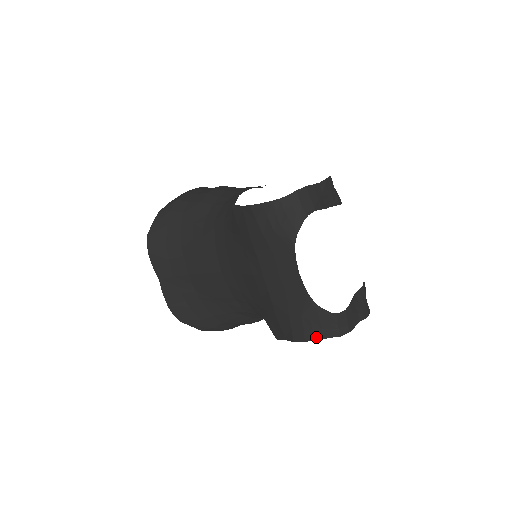
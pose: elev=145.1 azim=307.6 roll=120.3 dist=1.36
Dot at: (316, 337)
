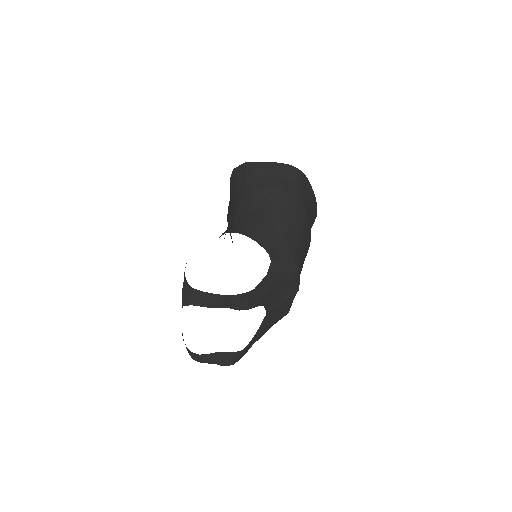
Dot at: occluded
